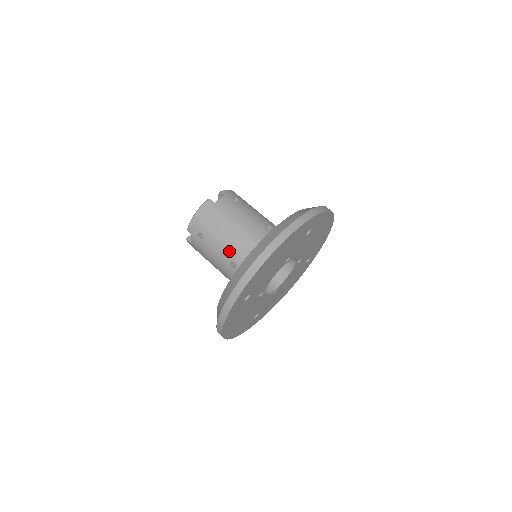
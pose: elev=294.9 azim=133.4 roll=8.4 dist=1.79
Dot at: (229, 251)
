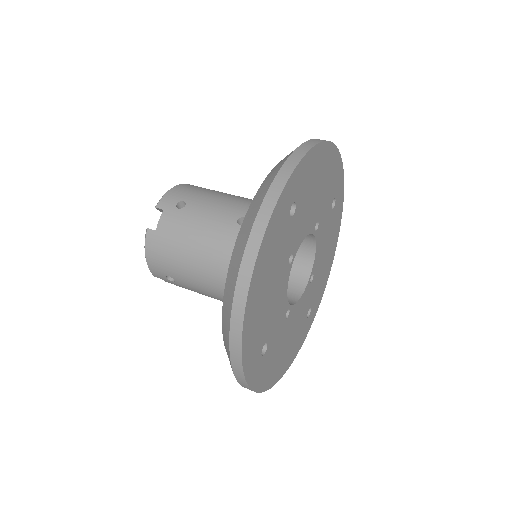
Dot at: (211, 286)
